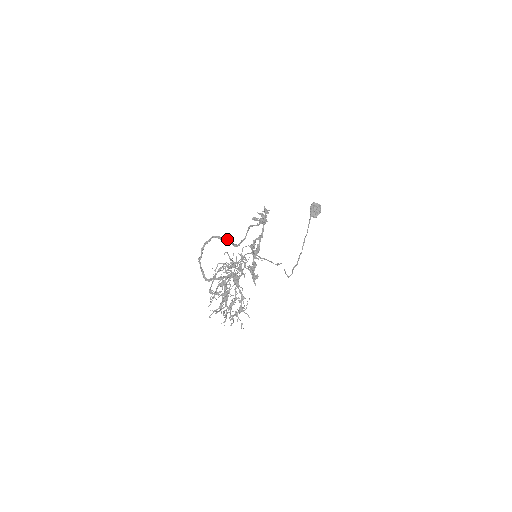
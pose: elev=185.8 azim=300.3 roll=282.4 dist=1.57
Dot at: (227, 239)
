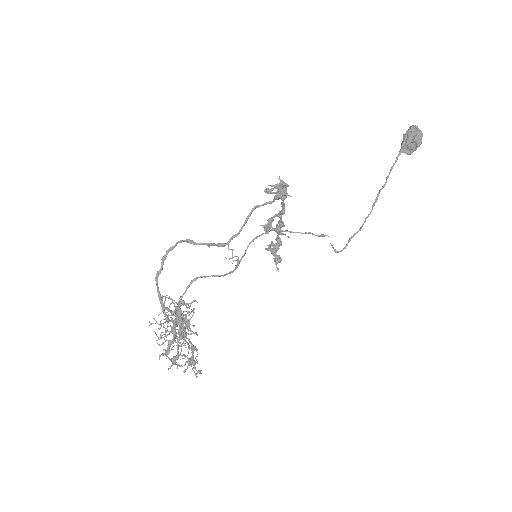
Dot at: occluded
